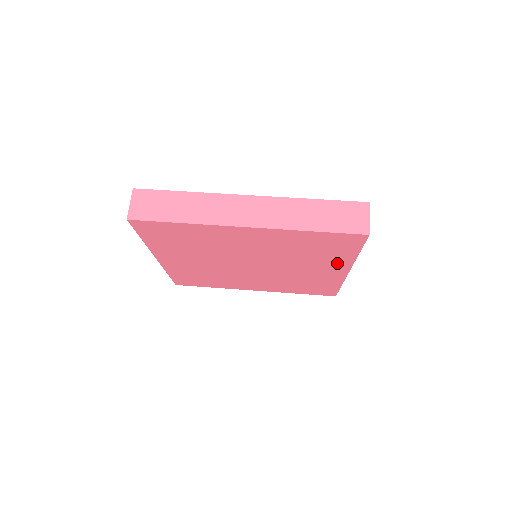
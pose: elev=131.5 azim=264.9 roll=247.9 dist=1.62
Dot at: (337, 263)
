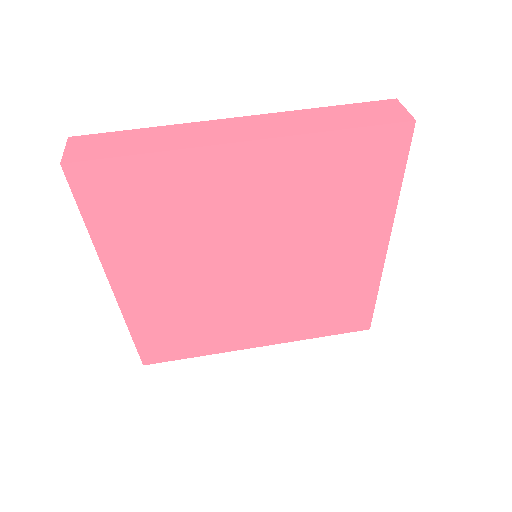
Dot at: (372, 224)
